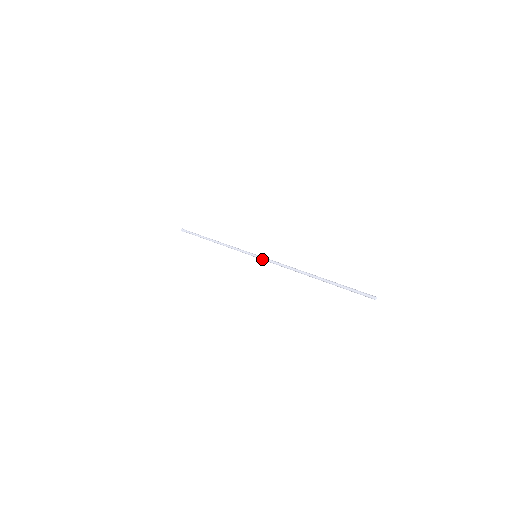
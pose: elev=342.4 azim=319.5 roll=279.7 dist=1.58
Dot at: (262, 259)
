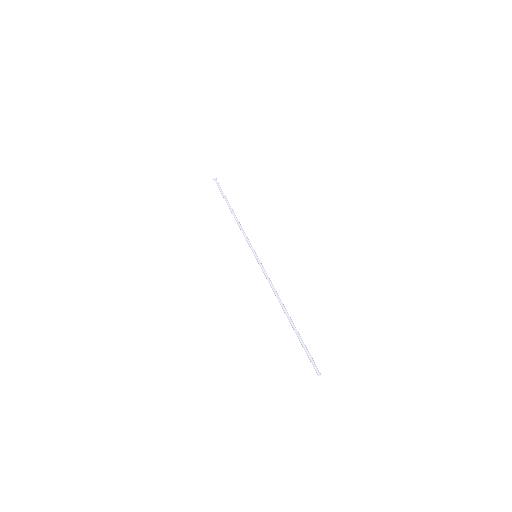
Dot at: (259, 264)
